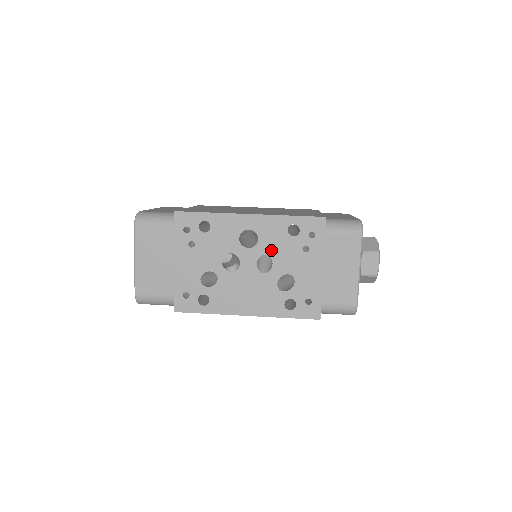
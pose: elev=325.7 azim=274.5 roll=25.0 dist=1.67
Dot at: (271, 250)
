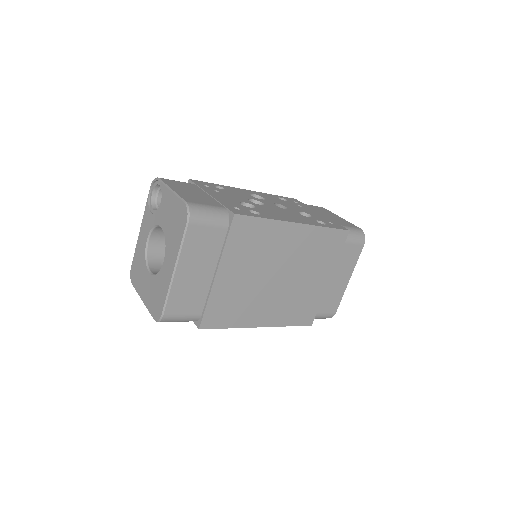
Dot at: (278, 202)
